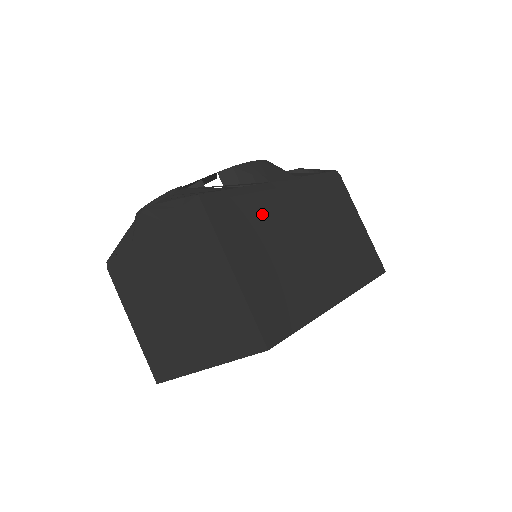
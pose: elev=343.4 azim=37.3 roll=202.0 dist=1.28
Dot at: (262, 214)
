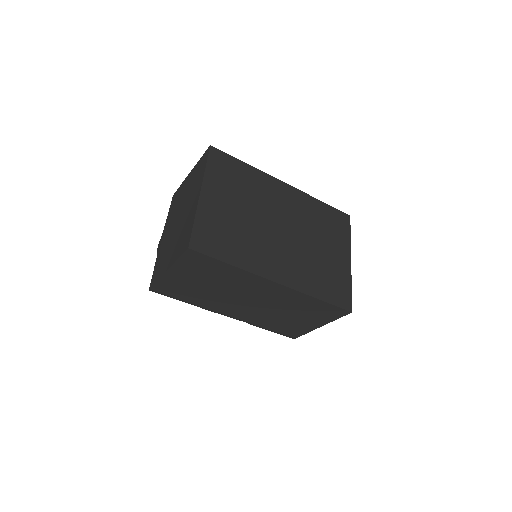
Dot at: occluded
